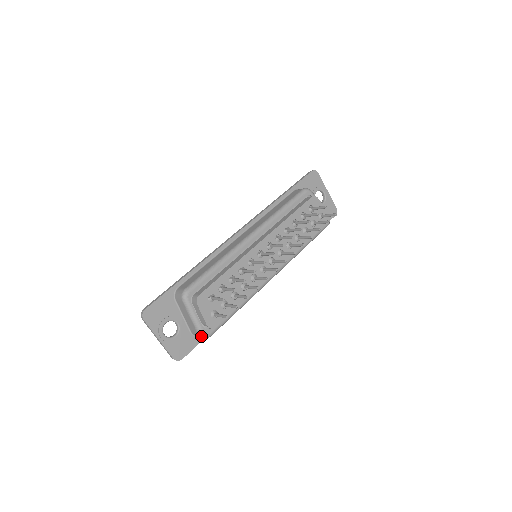
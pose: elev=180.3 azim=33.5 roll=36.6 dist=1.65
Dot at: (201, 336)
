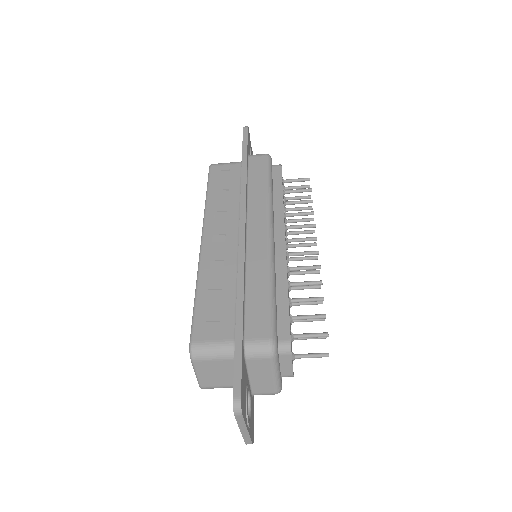
Dot at: occluded
